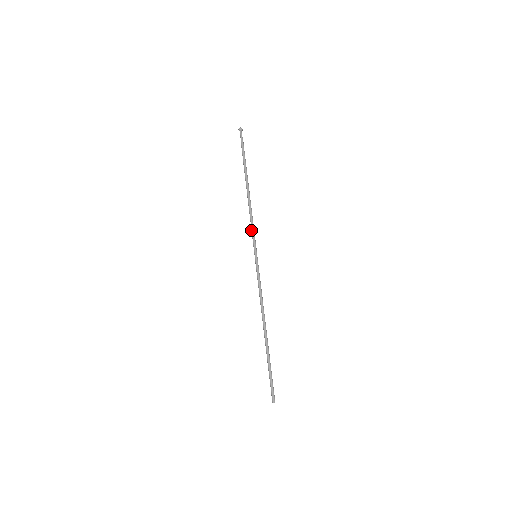
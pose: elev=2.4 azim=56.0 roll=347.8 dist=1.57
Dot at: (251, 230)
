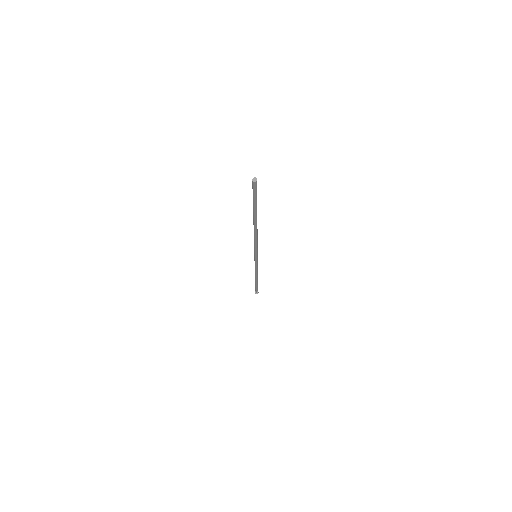
Dot at: occluded
